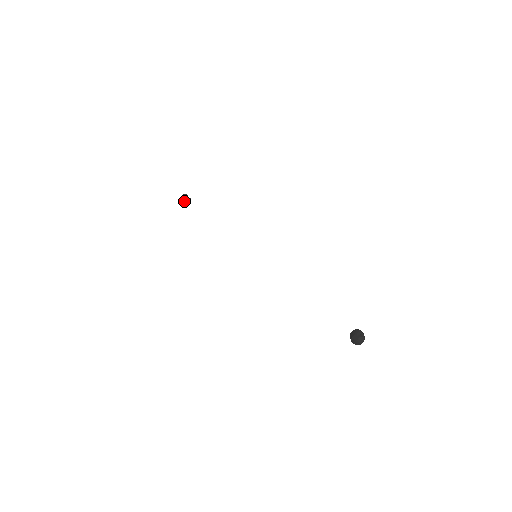
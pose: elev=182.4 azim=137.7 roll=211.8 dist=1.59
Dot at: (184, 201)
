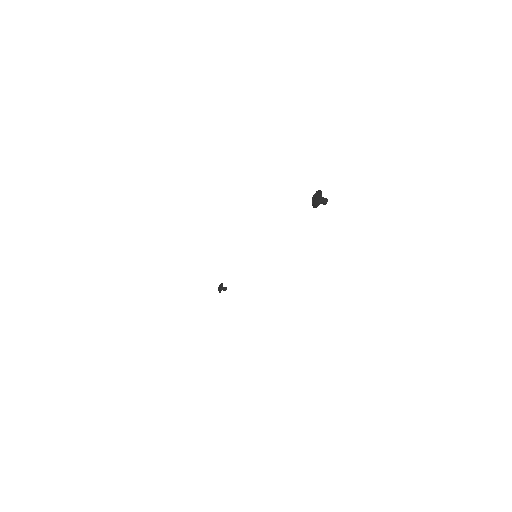
Dot at: (219, 288)
